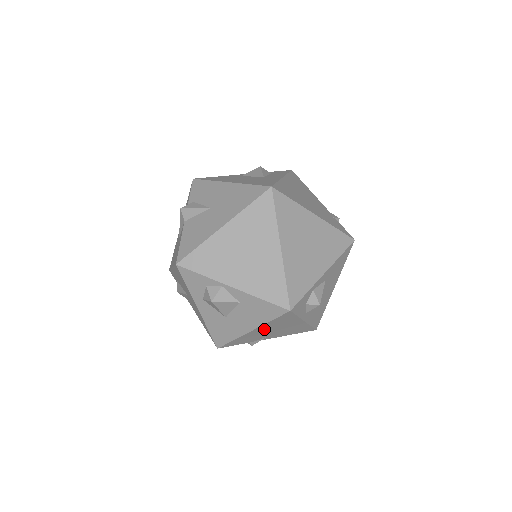
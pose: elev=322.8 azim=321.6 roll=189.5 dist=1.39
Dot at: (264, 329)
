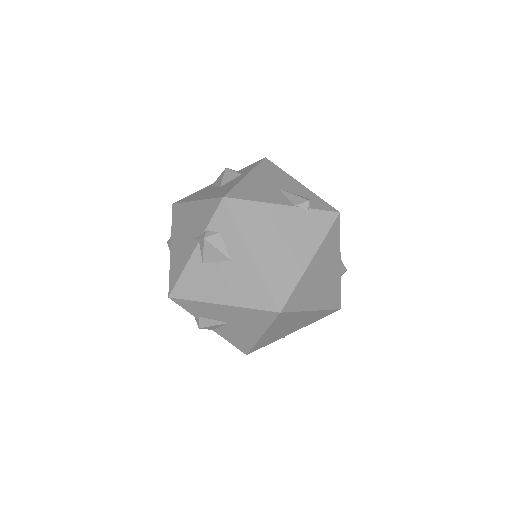
Dot at: occluded
